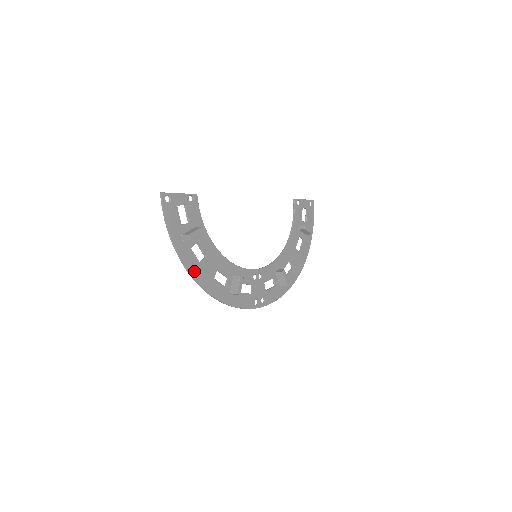
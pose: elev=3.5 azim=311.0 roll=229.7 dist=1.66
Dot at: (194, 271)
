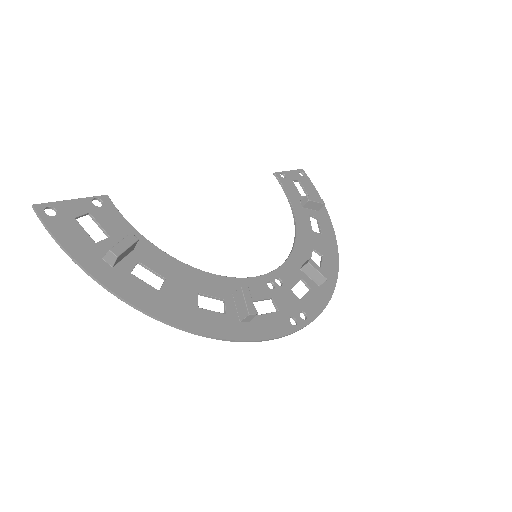
Dot at: (153, 307)
